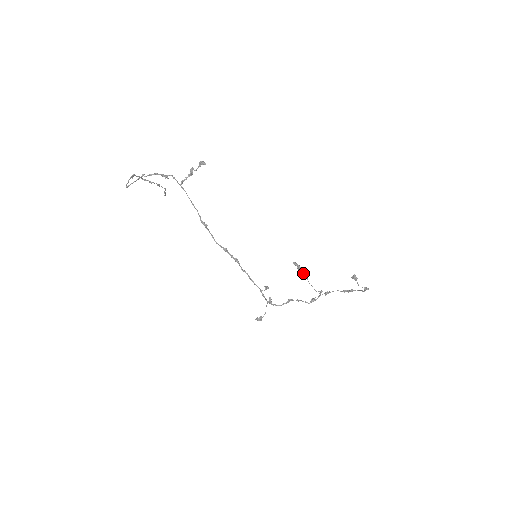
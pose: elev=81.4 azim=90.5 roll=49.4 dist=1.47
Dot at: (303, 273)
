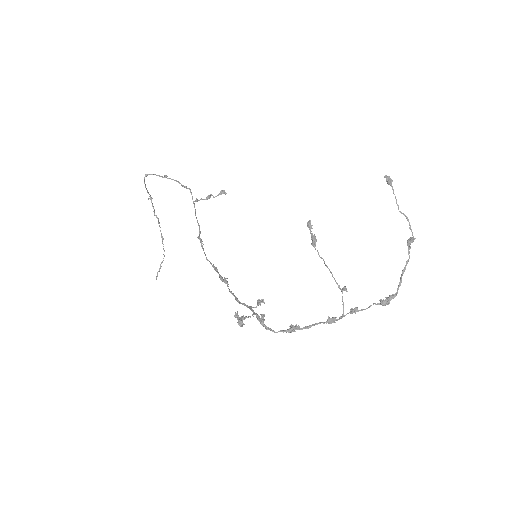
Dot at: occluded
